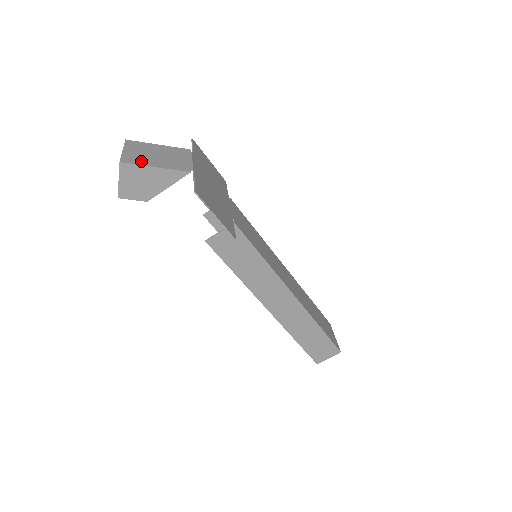
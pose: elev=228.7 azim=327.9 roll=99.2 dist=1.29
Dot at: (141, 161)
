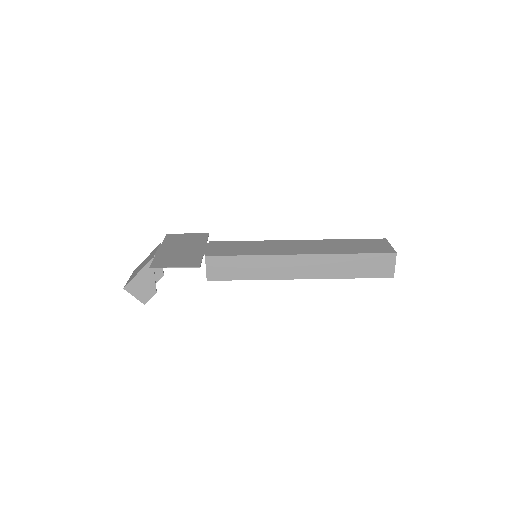
Dot at: (133, 277)
